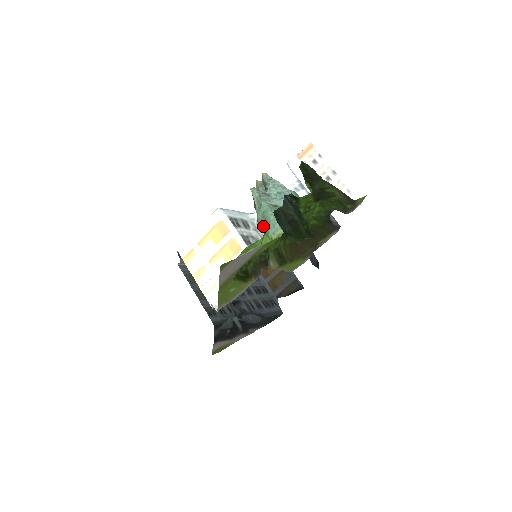
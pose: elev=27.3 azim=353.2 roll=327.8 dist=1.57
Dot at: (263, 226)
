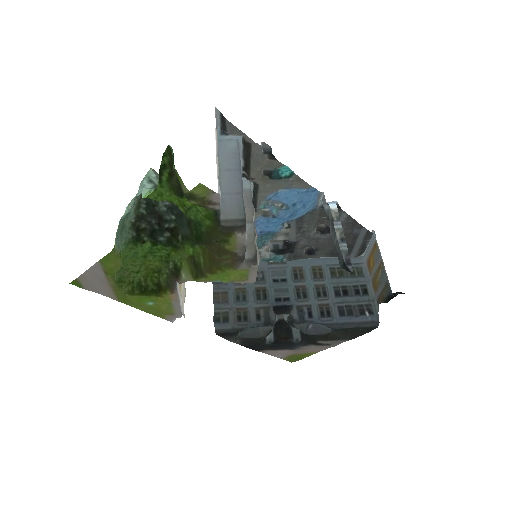
Dot at: (125, 237)
